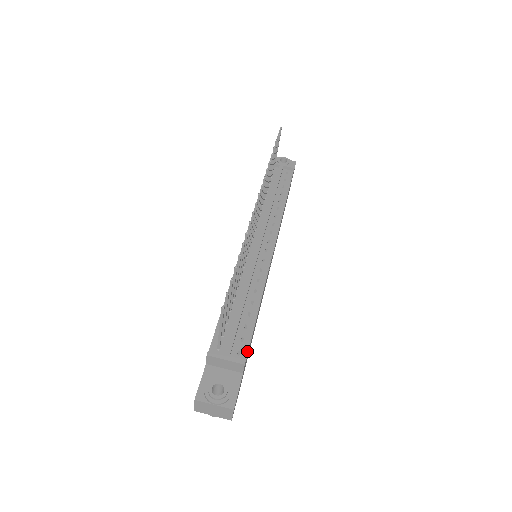
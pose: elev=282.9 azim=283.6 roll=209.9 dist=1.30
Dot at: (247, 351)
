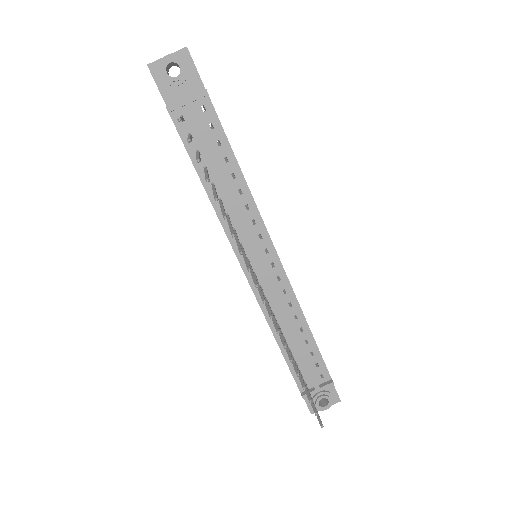
Dot at: (327, 371)
